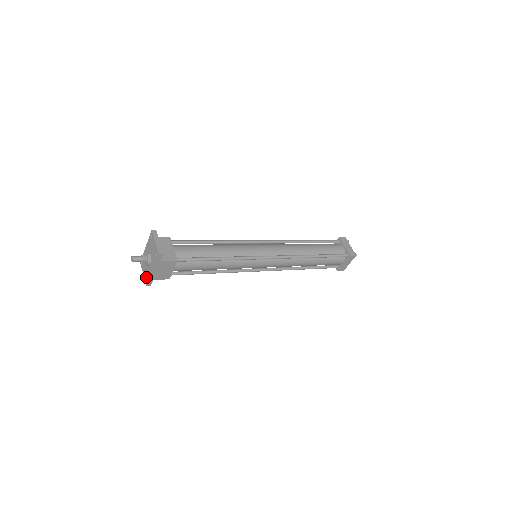
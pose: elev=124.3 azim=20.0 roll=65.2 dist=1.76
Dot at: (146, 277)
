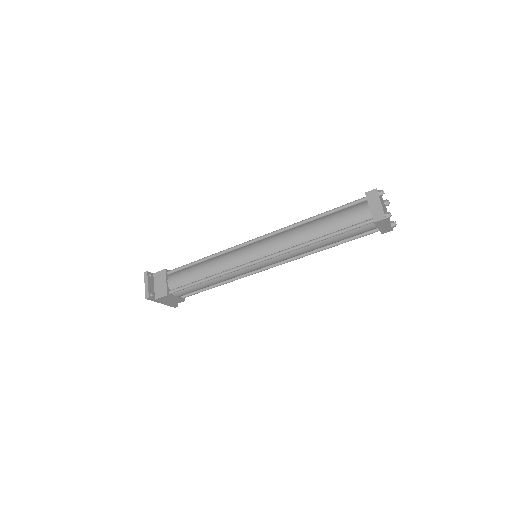
Dot at: occluded
